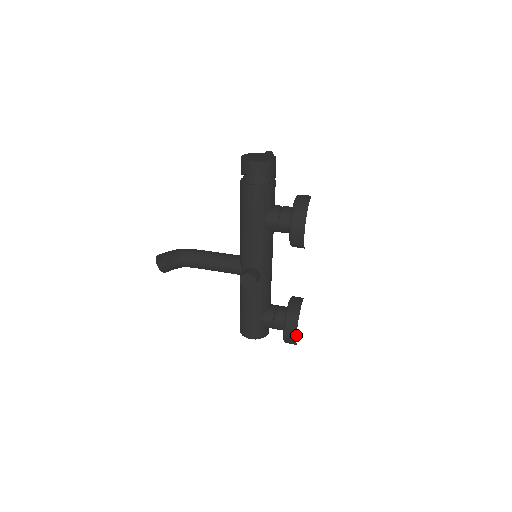
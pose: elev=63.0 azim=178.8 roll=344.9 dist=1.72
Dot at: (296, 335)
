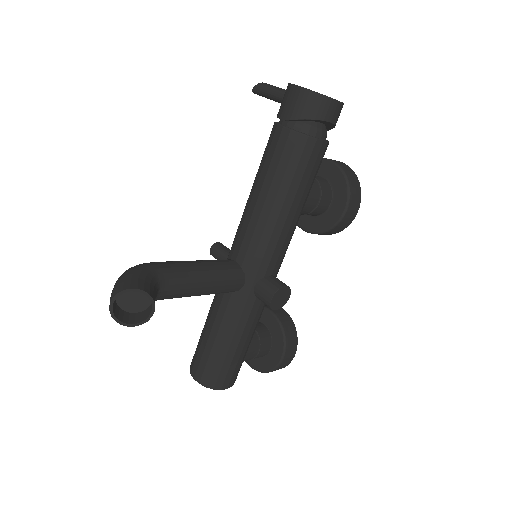
Dot at: (294, 356)
